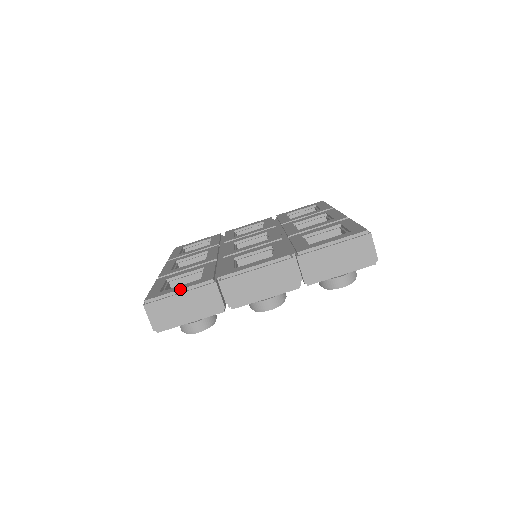
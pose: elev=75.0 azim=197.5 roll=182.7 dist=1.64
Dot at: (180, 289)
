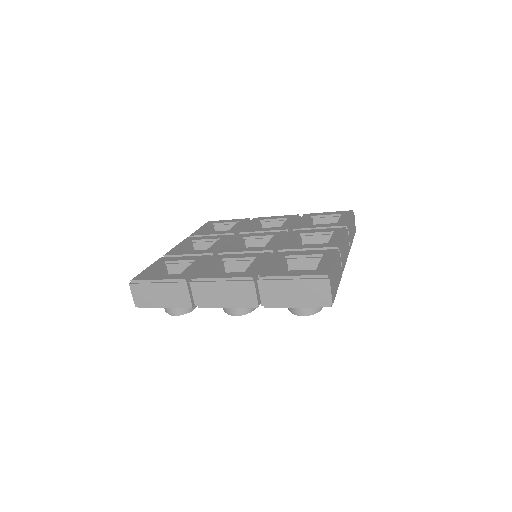
Dot at: (158, 279)
